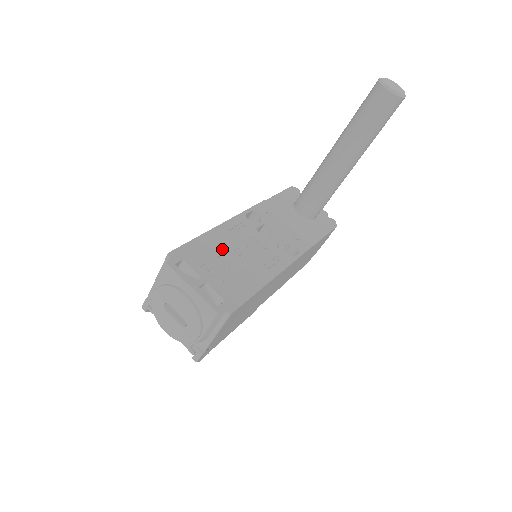
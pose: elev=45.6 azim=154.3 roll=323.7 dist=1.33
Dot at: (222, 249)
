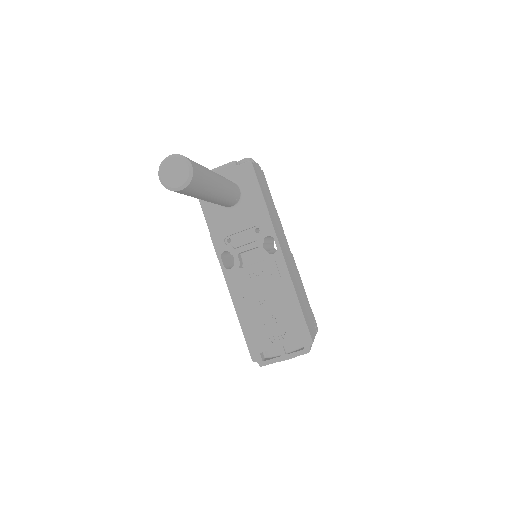
Dot at: (257, 315)
